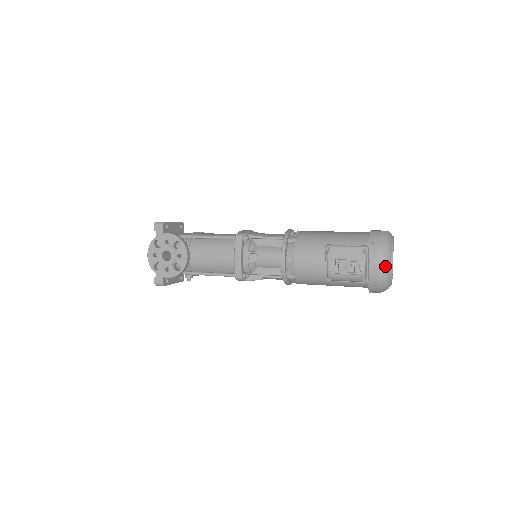
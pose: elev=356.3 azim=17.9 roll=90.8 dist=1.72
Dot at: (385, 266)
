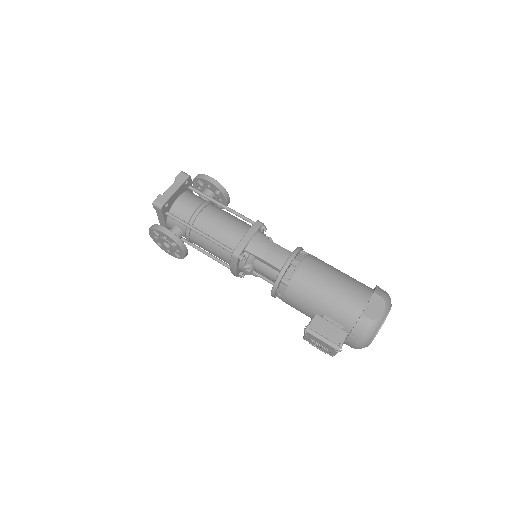
Dot at: (359, 348)
